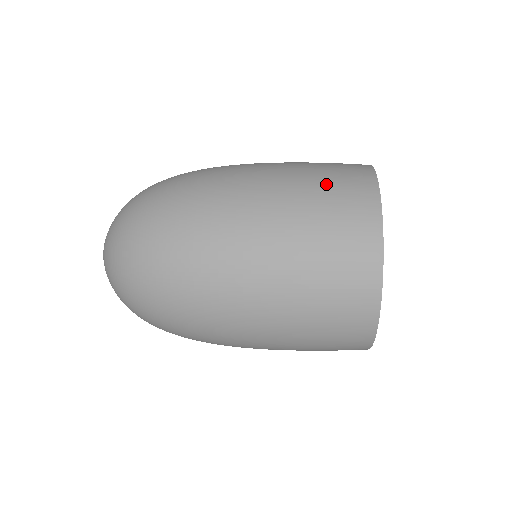
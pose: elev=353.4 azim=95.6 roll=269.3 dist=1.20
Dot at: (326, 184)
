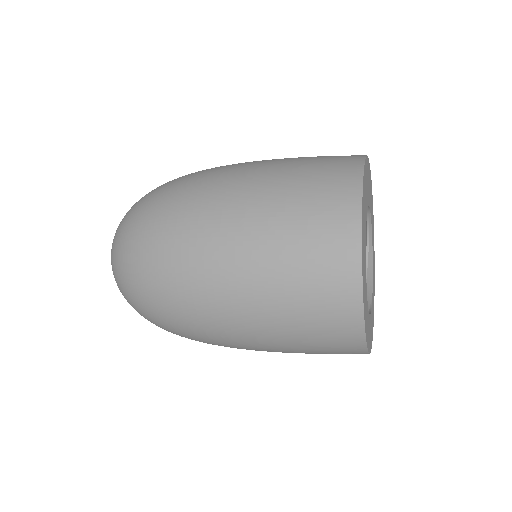
Dot at: (311, 163)
